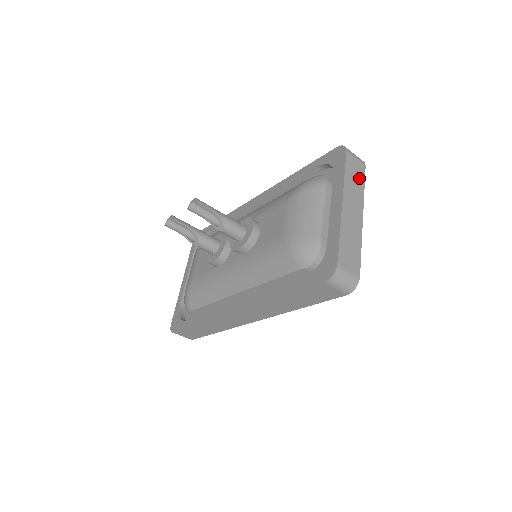
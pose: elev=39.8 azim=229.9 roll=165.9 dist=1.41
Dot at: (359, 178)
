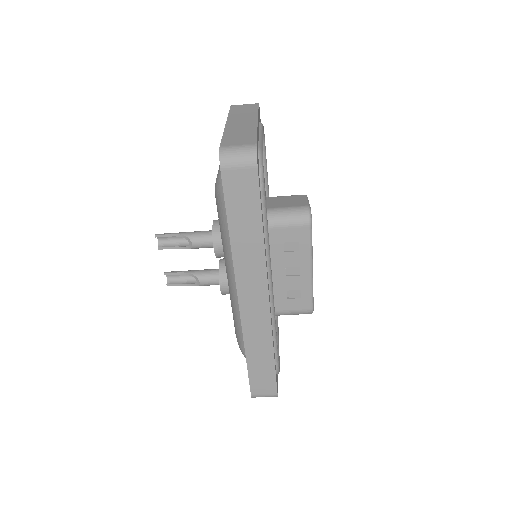
Dot at: (250, 110)
